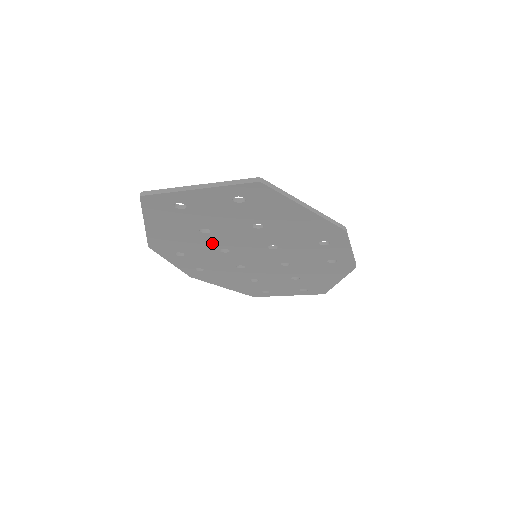
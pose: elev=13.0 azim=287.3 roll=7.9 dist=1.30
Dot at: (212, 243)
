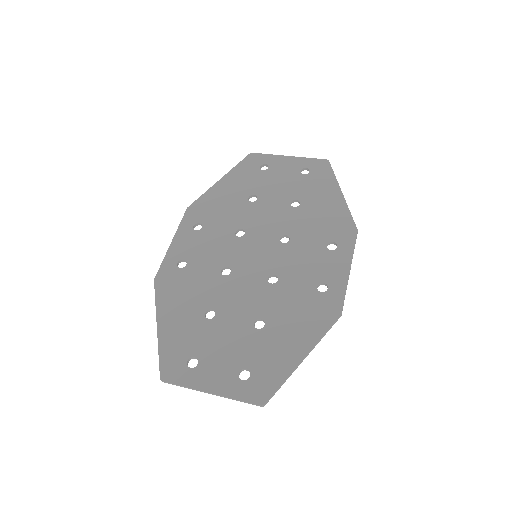
Dot at: (216, 289)
